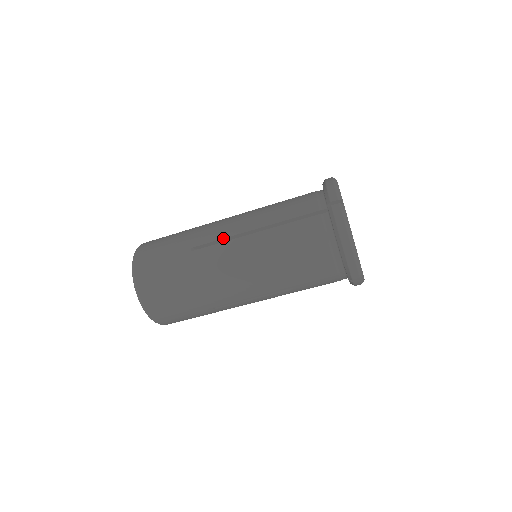
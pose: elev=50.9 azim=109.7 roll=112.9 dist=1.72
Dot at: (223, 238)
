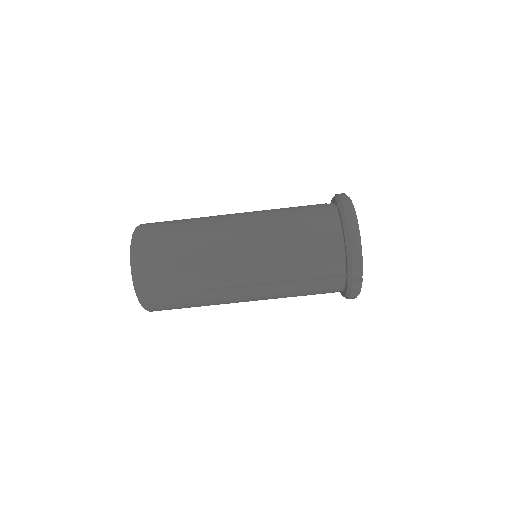
Dot at: (233, 219)
